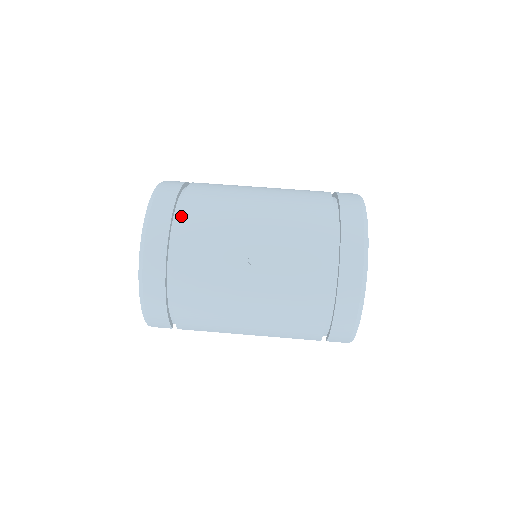
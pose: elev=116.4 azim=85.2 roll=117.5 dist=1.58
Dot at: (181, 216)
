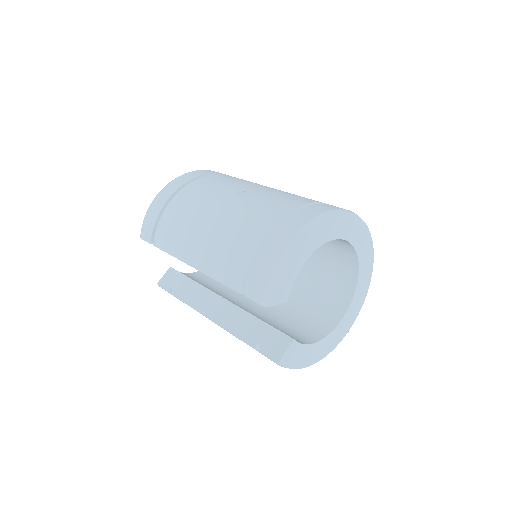
Dot at: (226, 175)
